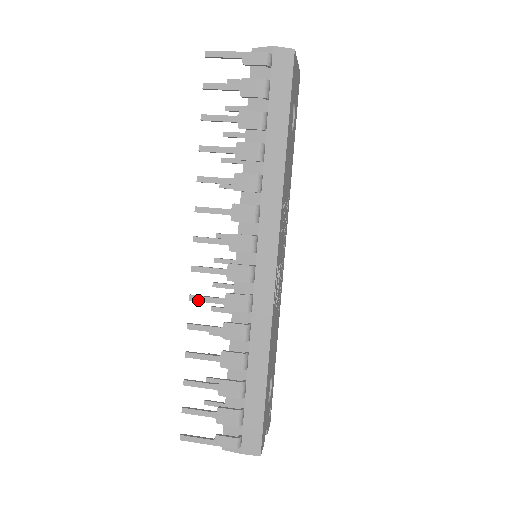
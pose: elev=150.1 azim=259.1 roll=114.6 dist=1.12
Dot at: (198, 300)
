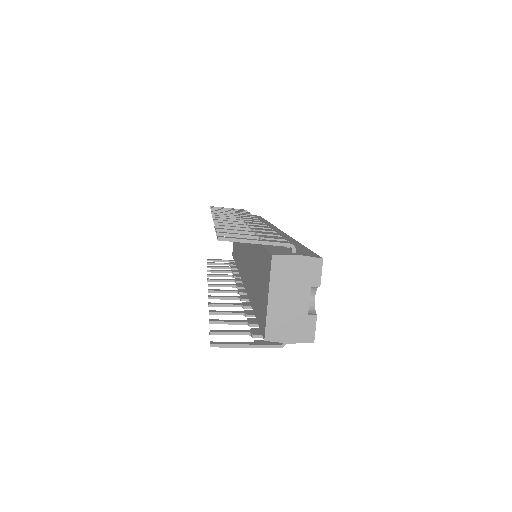
Dot at: (222, 220)
